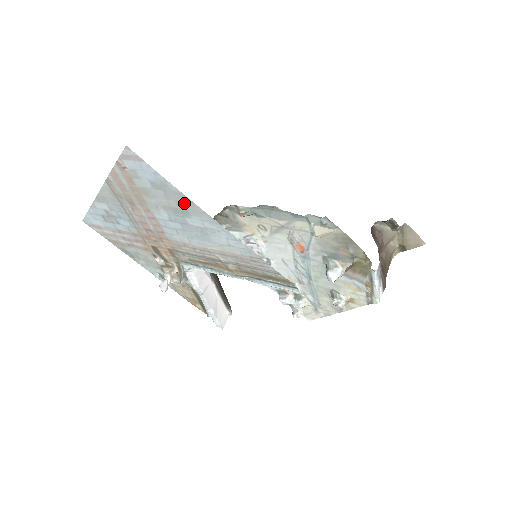
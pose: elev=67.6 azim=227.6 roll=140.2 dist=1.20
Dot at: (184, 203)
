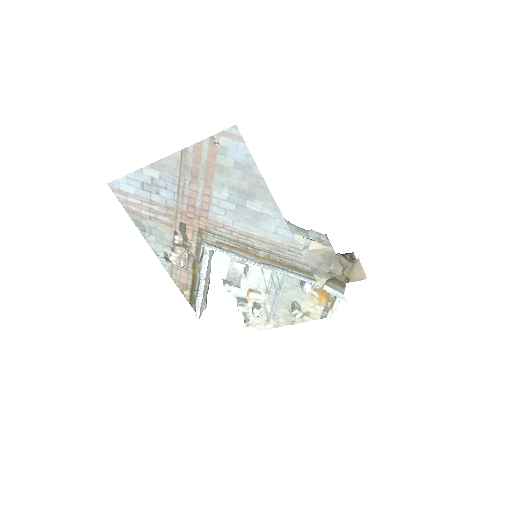
Dot at: (257, 187)
